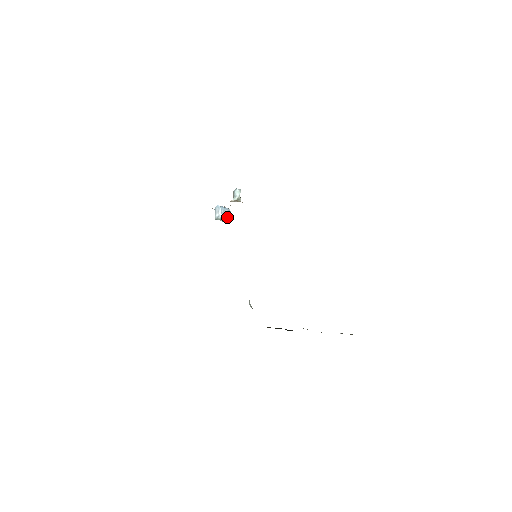
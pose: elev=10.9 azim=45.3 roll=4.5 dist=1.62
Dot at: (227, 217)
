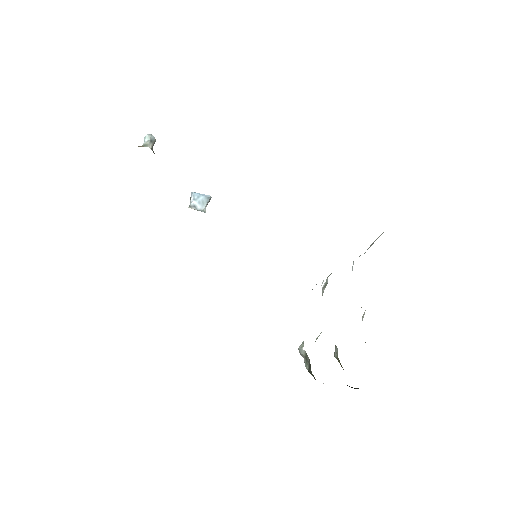
Dot at: (204, 205)
